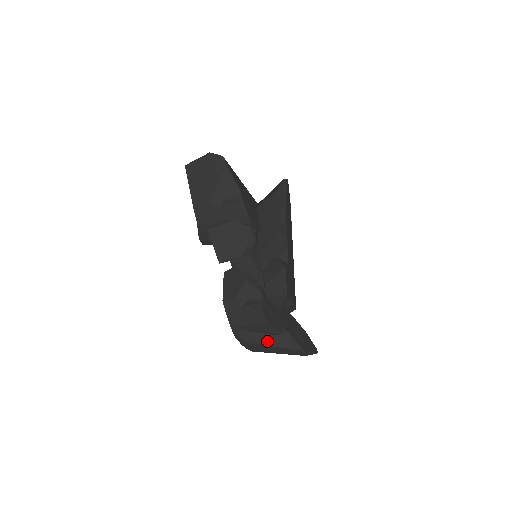
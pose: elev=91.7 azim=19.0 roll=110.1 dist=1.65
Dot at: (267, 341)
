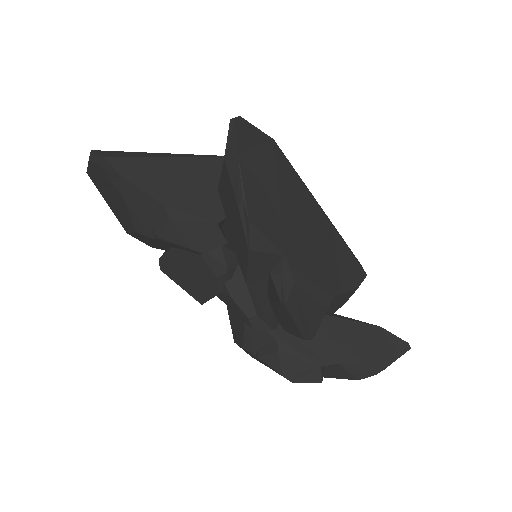
Dot at: occluded
